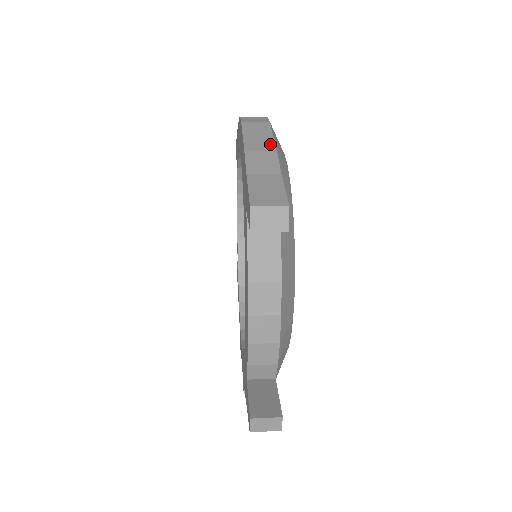
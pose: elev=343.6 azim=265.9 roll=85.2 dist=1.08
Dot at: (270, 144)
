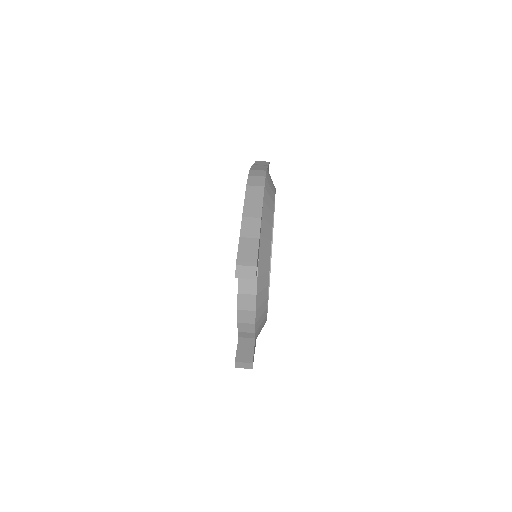
Dot at: (259, 211)
